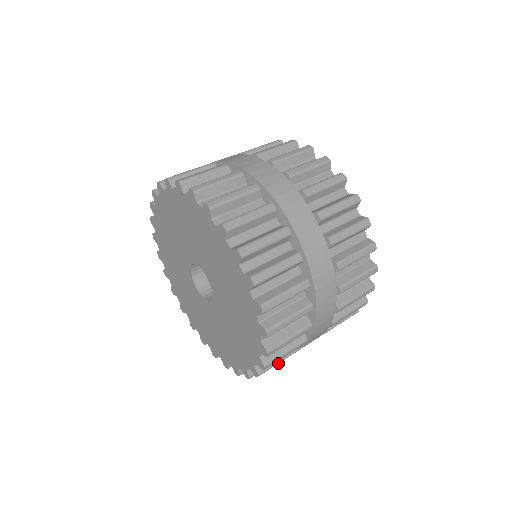
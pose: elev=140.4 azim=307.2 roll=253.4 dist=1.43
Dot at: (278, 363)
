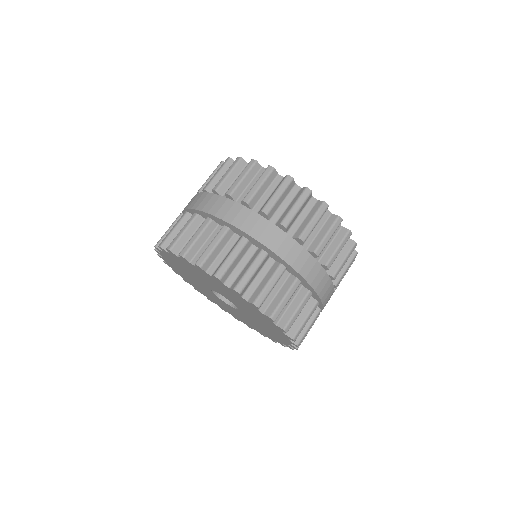
Dot at: (305, 322)
